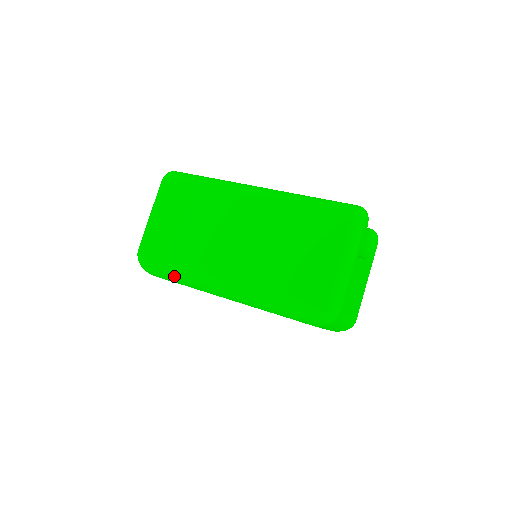
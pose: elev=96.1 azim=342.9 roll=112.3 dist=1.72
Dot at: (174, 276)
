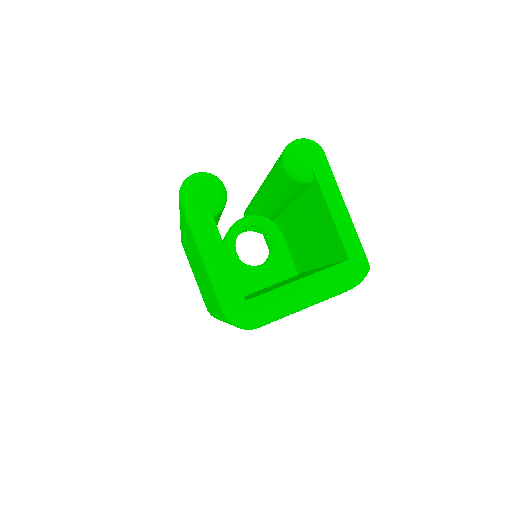
Dot at: occluded
